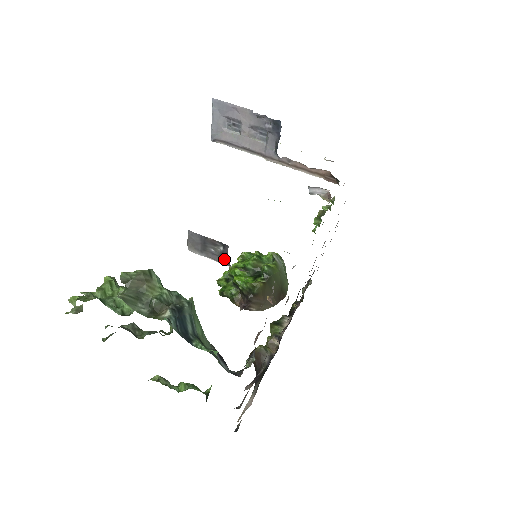
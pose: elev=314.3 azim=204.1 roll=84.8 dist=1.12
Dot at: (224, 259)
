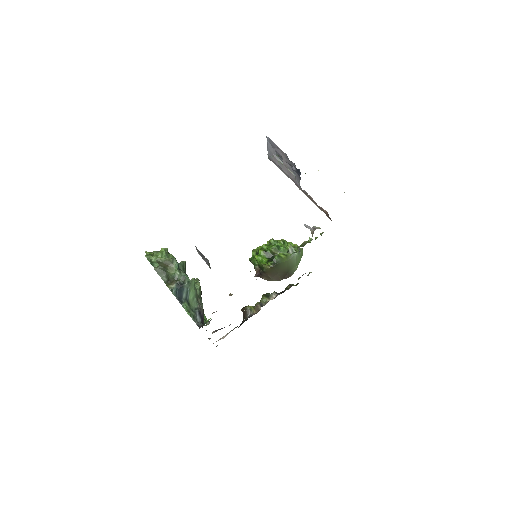
Dot at: (210, 267)
